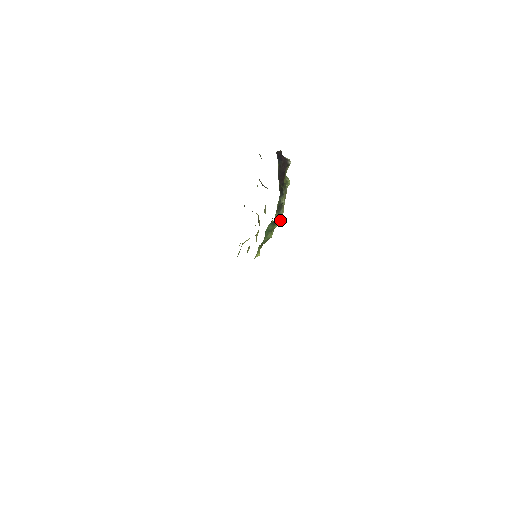
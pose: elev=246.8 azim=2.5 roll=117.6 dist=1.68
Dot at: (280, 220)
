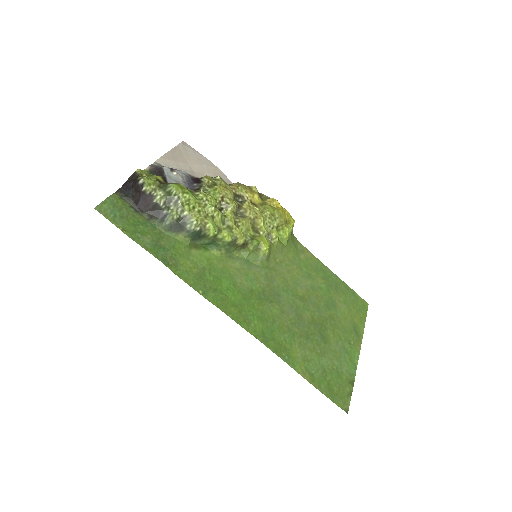
Dot at: (210, 225)
